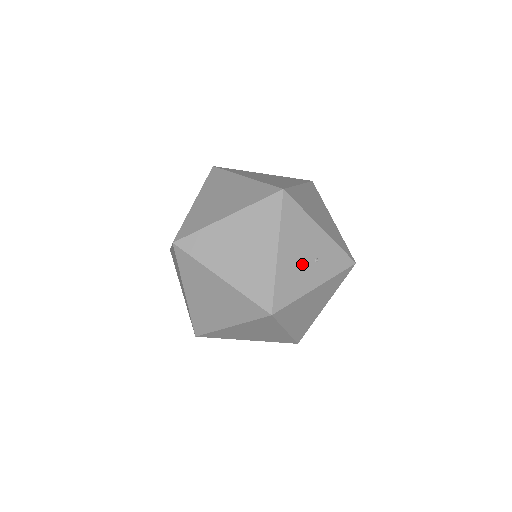
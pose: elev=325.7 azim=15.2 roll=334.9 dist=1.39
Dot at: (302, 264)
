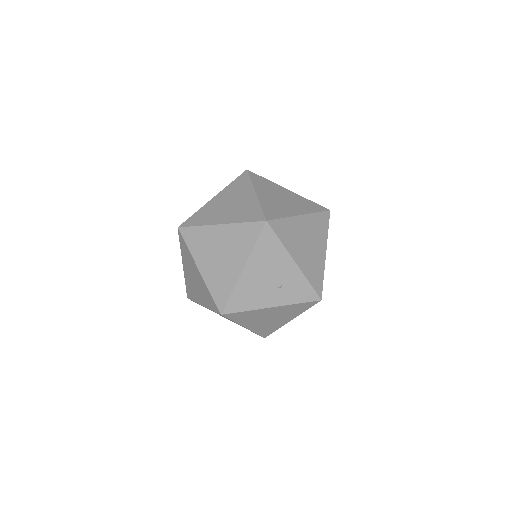
Dot at: (264, 285)
